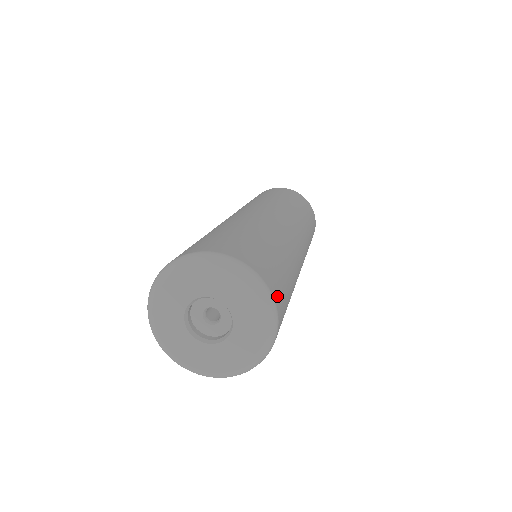
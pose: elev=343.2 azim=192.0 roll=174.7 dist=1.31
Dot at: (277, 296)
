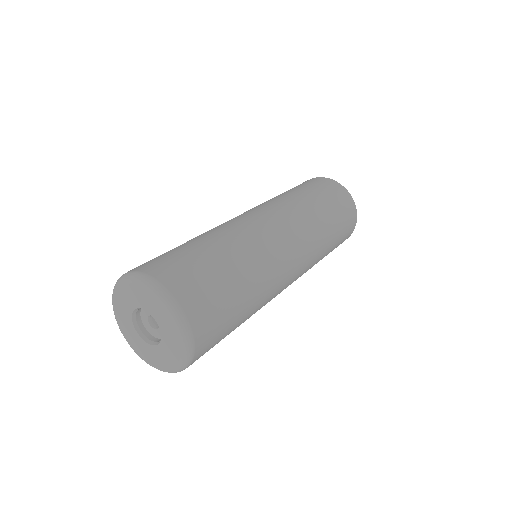
Dot at: (195, 310)
